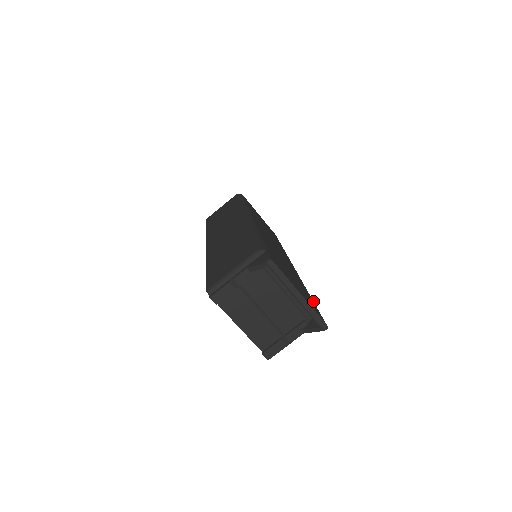
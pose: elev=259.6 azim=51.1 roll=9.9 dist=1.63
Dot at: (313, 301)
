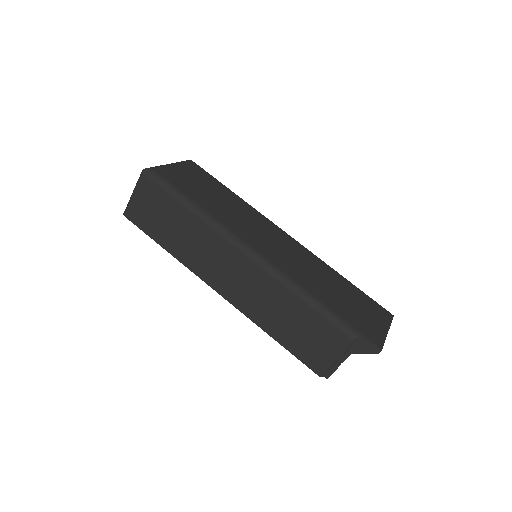
Dot at: (357, 288)
